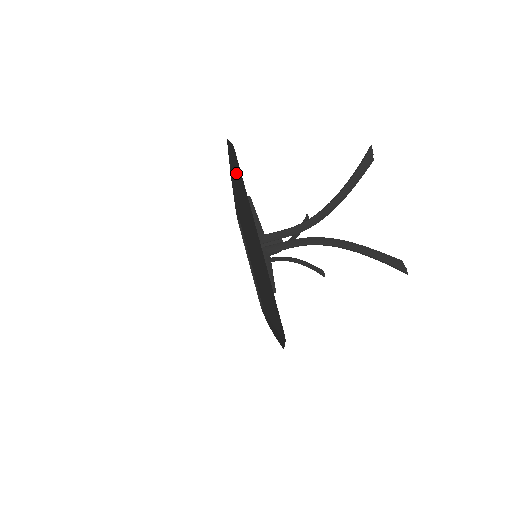
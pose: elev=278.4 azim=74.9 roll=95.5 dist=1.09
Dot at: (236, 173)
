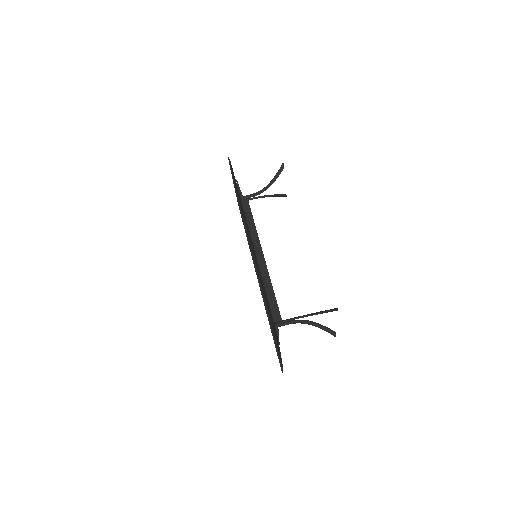
Dot at: occluded
